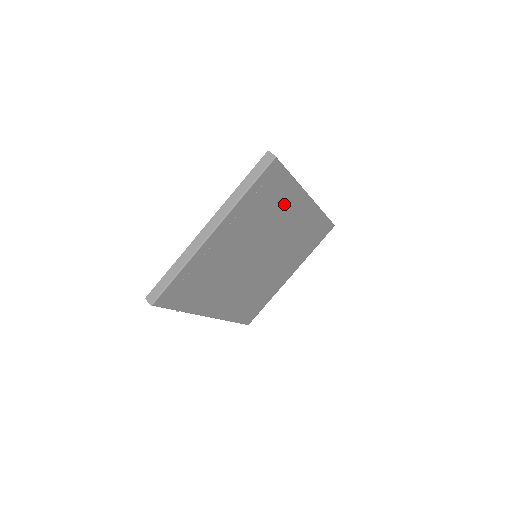
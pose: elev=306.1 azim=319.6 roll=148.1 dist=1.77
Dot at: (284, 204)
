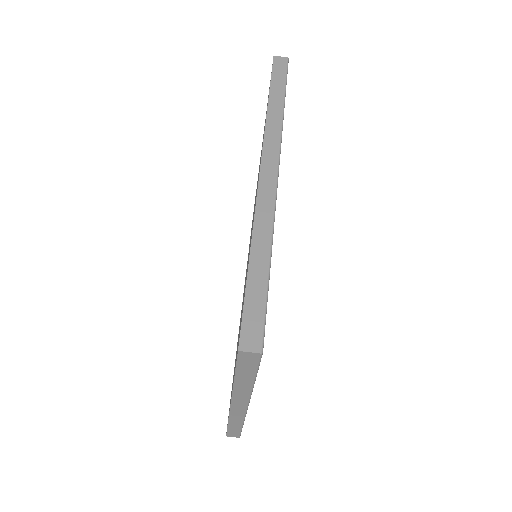
Dot at: occluded
